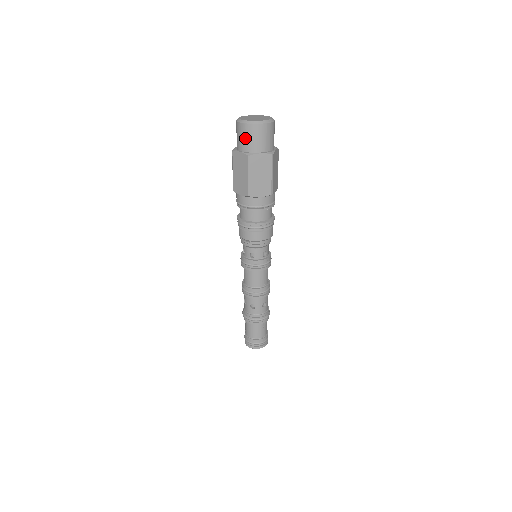
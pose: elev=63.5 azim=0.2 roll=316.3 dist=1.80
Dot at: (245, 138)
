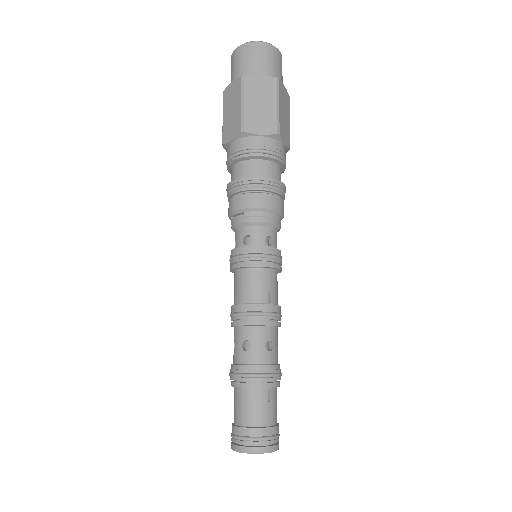
Dot at: (240, 63)
